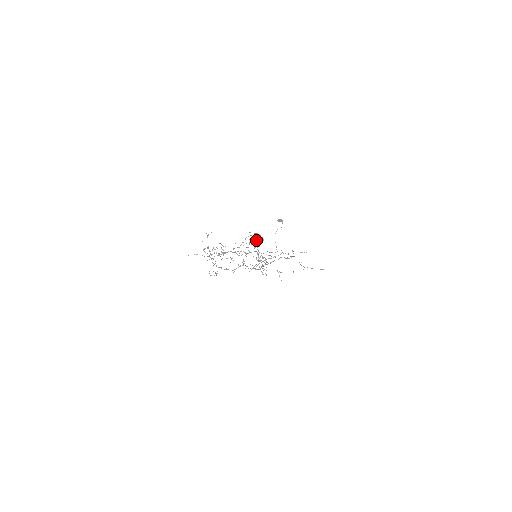
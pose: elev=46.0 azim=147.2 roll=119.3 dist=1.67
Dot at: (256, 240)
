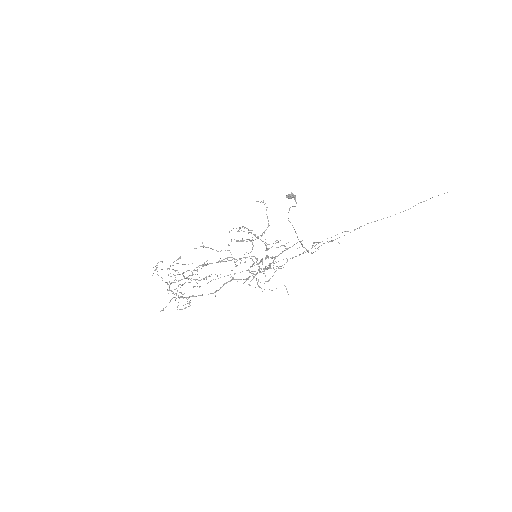
Dot at: occluded
